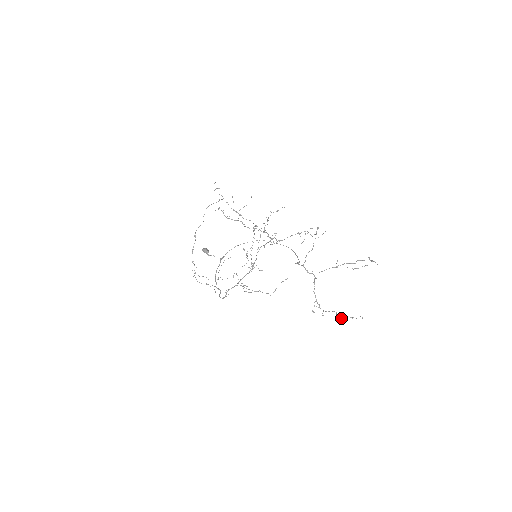
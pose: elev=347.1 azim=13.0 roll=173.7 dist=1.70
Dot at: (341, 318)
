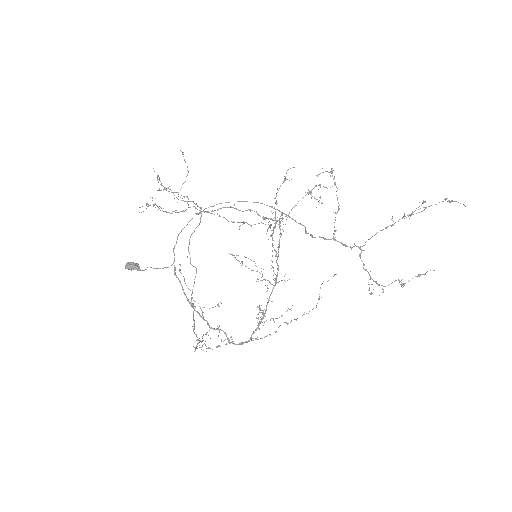
Dot at: occluded
